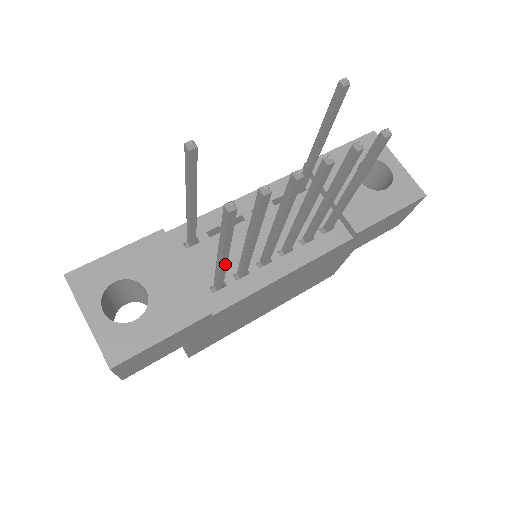
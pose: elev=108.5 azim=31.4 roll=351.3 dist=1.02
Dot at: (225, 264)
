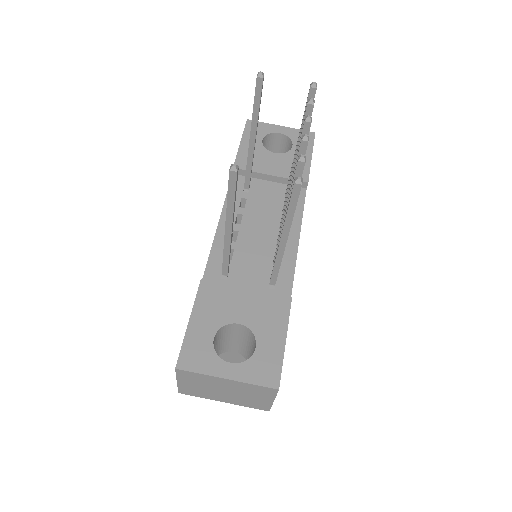
Dot at: (284, 249)
